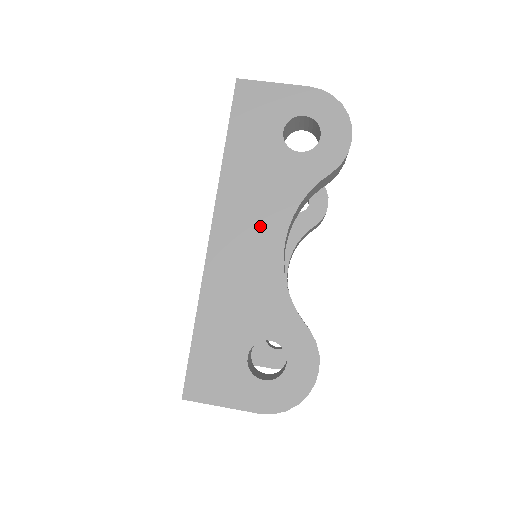
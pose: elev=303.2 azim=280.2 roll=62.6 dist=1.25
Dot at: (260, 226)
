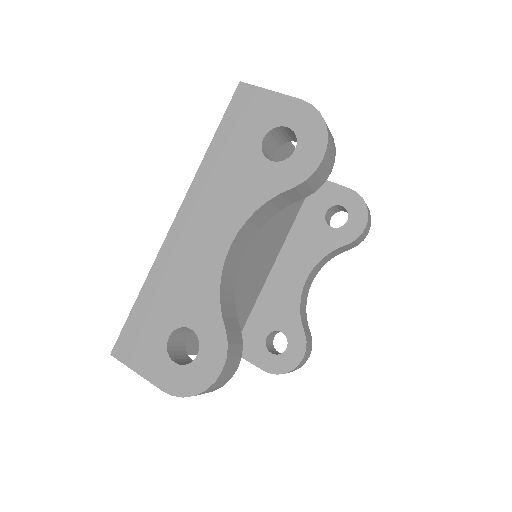
Dot at: (216, 222)
